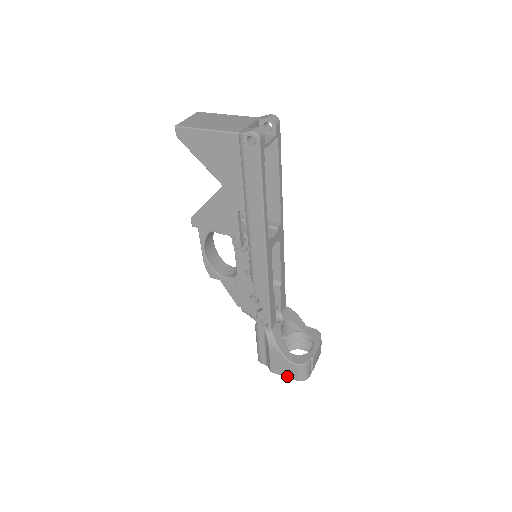
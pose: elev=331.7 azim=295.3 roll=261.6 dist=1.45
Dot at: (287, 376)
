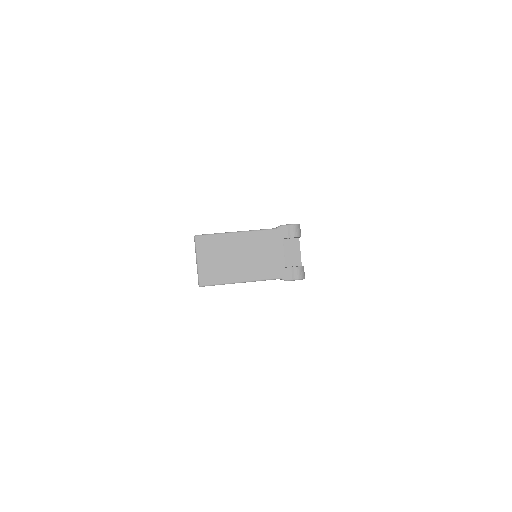
Dot at: occluded
